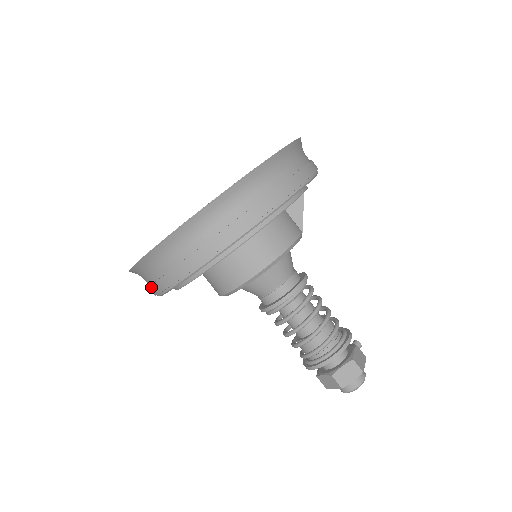
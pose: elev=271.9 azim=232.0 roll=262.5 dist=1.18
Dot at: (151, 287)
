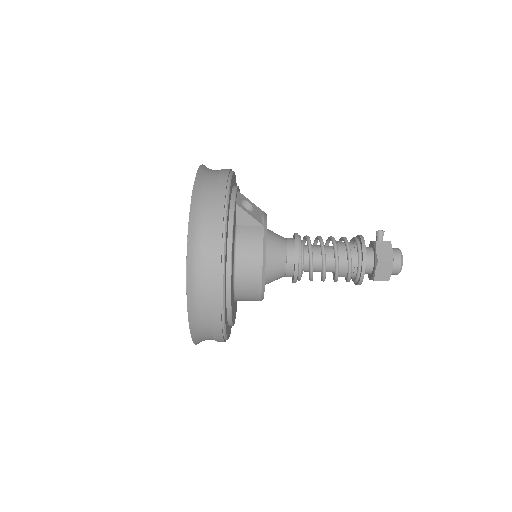
Dot at: occluded
